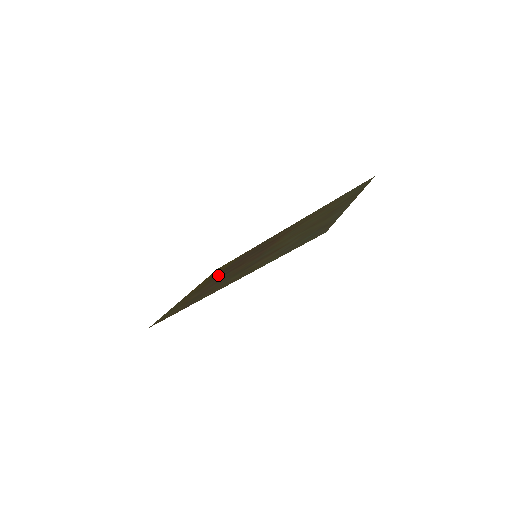
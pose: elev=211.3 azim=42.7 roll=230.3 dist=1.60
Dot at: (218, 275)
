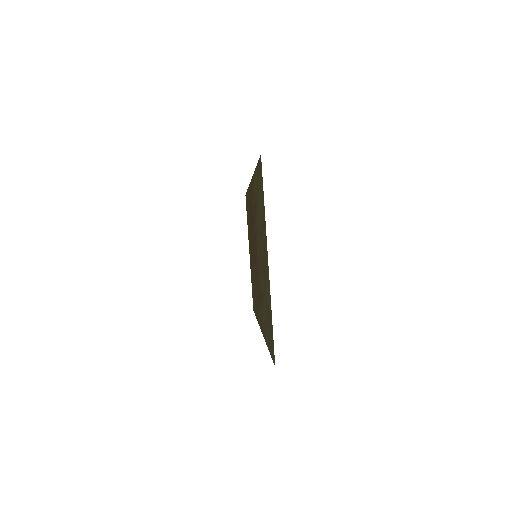
Dot at: occluded
